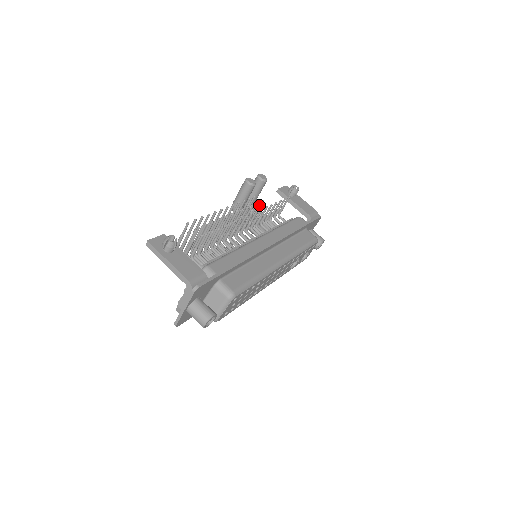
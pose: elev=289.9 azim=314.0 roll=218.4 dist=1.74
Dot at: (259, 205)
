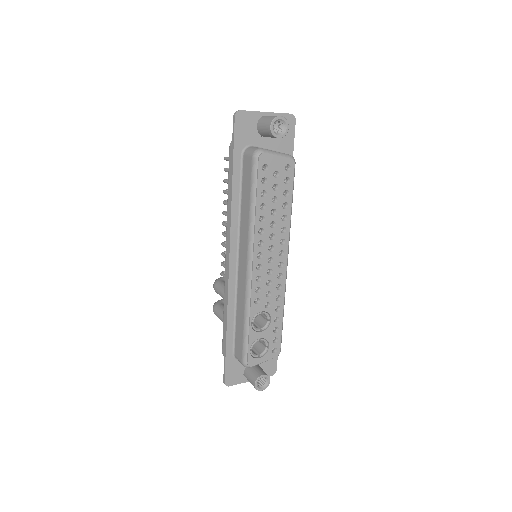
Dot at: occluded
